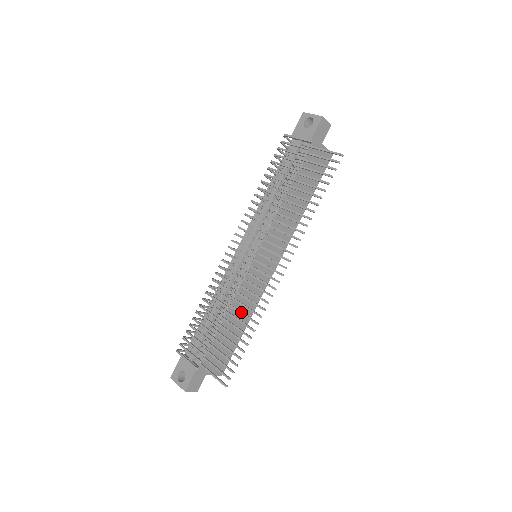
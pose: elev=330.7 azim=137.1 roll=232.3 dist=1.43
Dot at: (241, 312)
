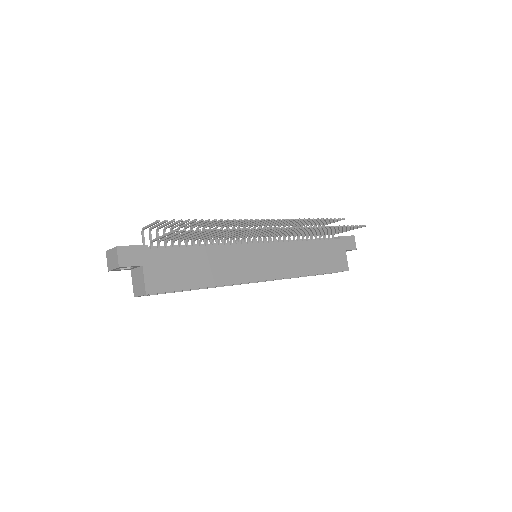
Dot at: occluded
